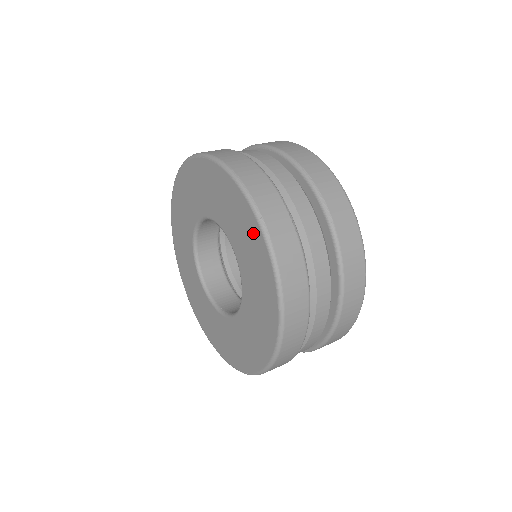
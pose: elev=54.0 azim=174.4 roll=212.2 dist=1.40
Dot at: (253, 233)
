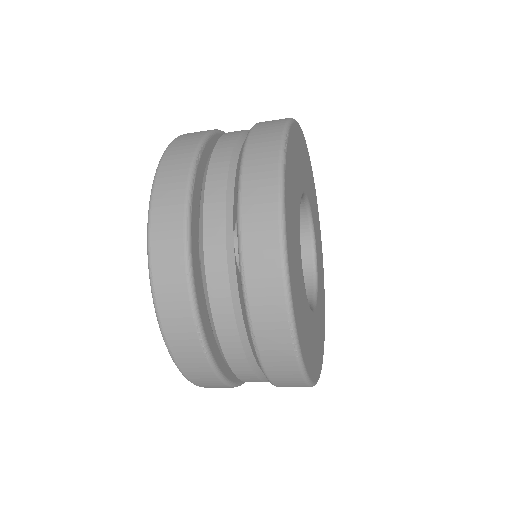
Dot at: occluded
